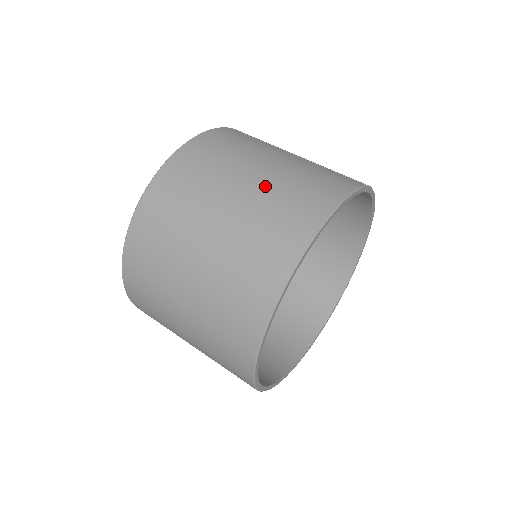
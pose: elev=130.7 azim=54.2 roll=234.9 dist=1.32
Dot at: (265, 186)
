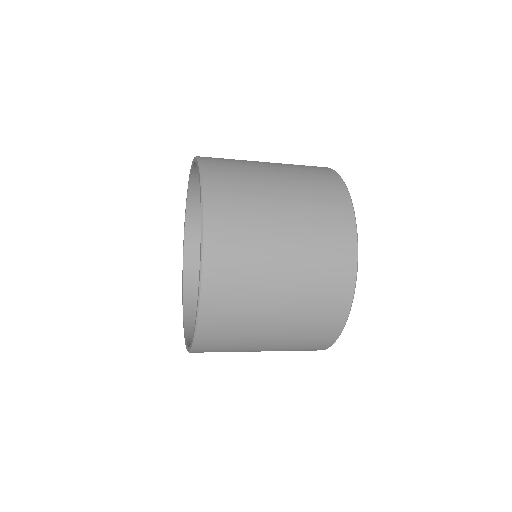
Dot at: (295, 191)
